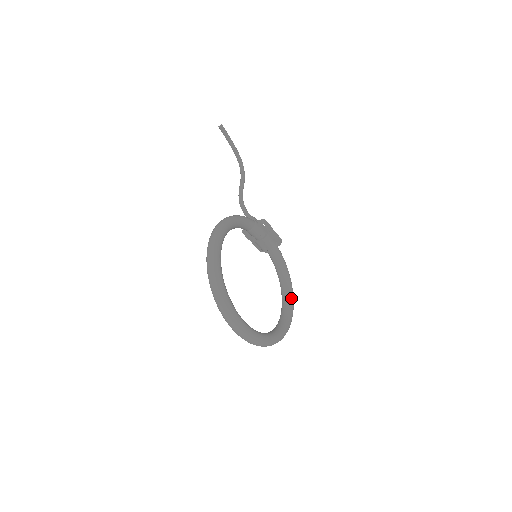
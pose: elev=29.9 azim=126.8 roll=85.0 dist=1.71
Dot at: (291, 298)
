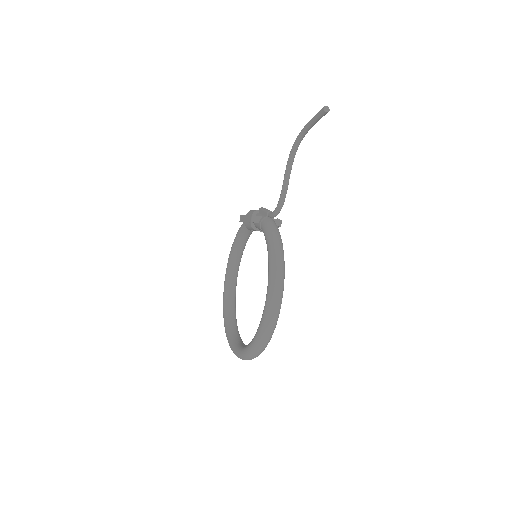
Dot at: occluded
